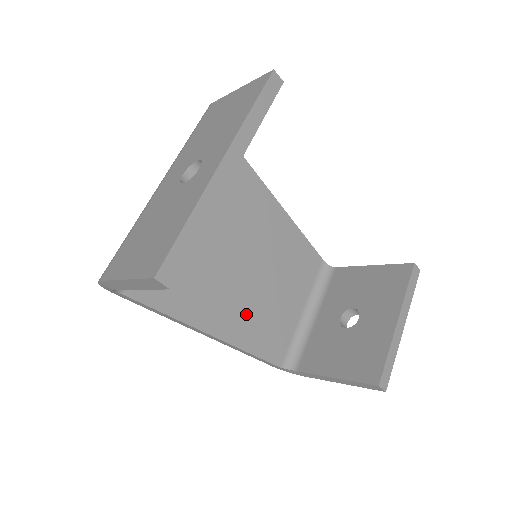
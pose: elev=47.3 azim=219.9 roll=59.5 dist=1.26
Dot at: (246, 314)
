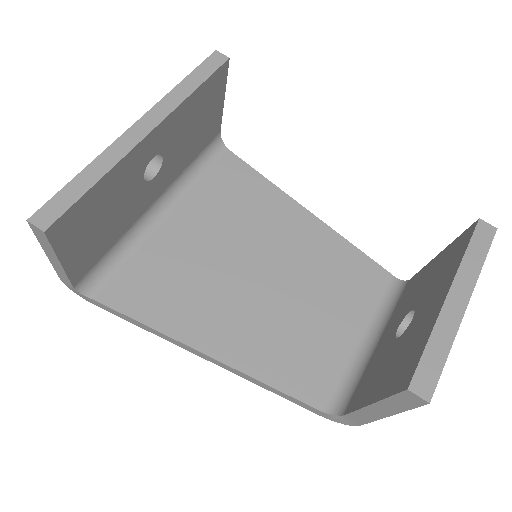
Dot at: (260, 334)
